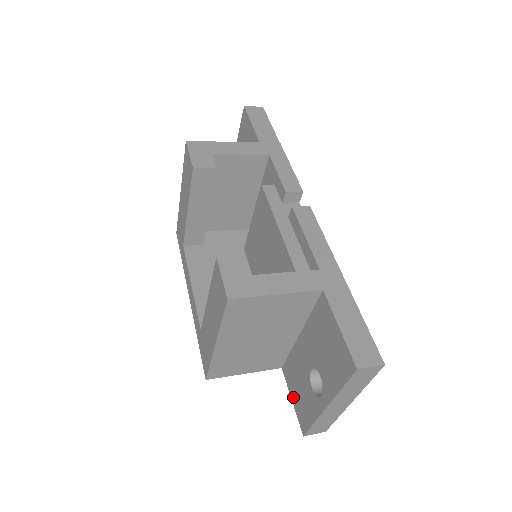
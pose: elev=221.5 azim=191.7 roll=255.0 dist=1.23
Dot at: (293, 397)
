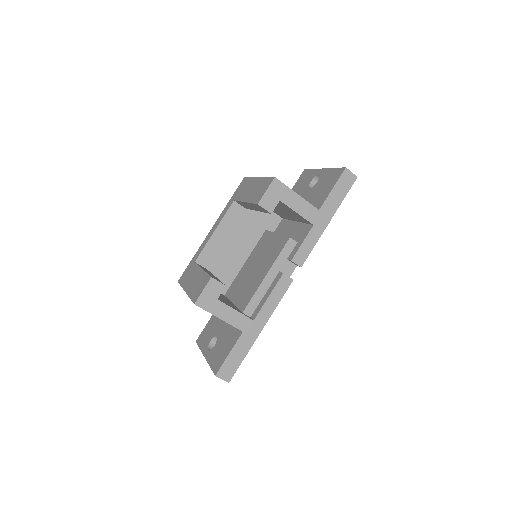
Dot at: (208, 324)
